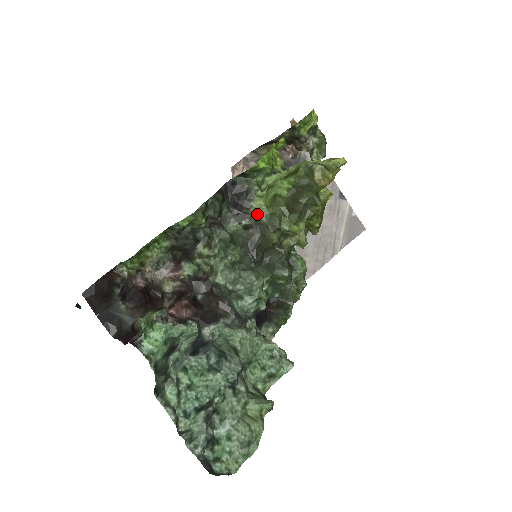
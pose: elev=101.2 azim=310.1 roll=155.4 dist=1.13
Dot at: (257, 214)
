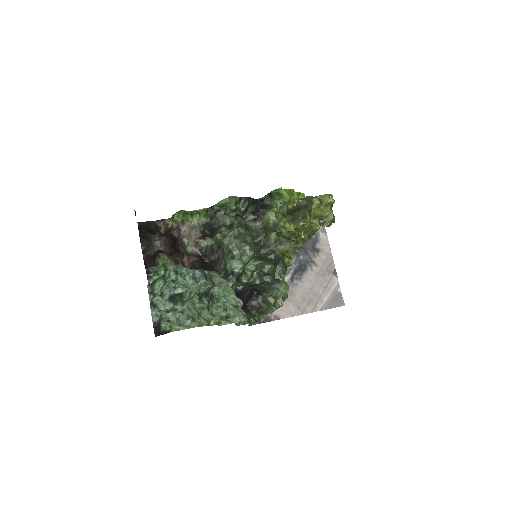
Dot at: (268, 221)
